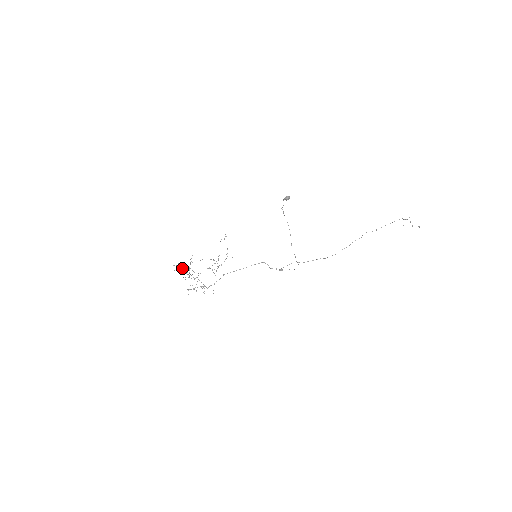
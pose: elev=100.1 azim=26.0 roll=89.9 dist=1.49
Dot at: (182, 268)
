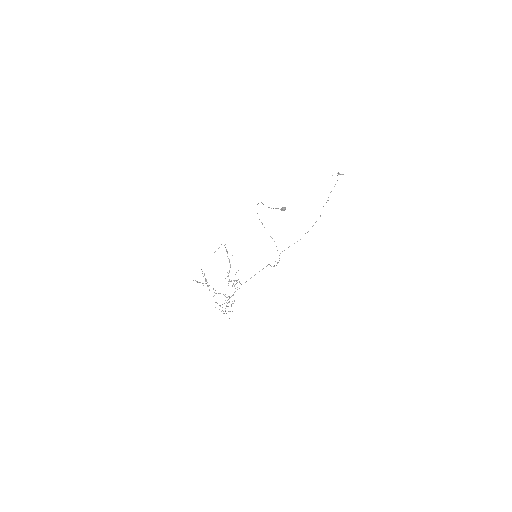
Dot at: occluded
